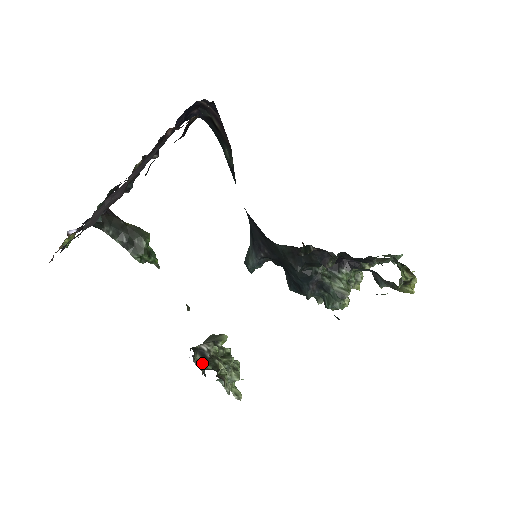
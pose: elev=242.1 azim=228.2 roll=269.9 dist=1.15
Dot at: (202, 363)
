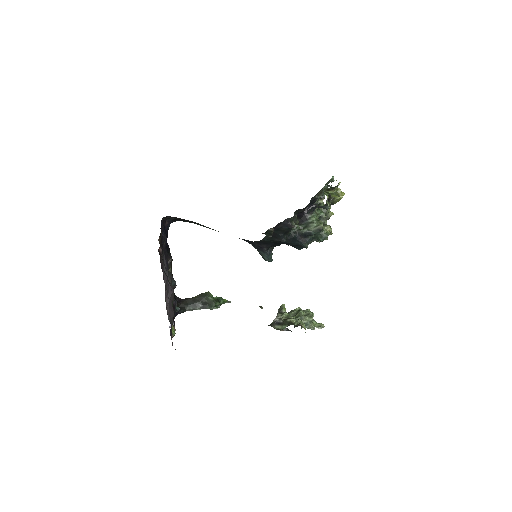
Dot at: (281, 328)
